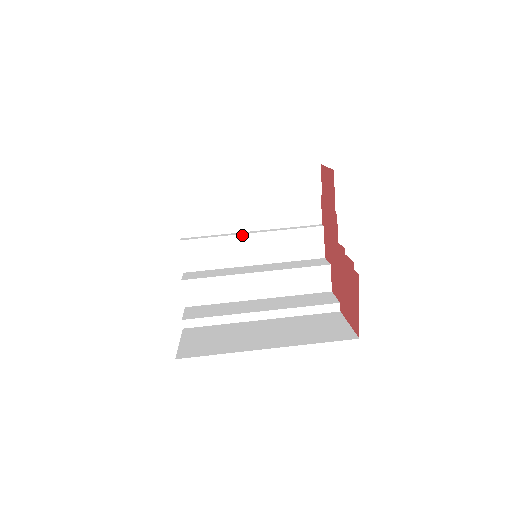
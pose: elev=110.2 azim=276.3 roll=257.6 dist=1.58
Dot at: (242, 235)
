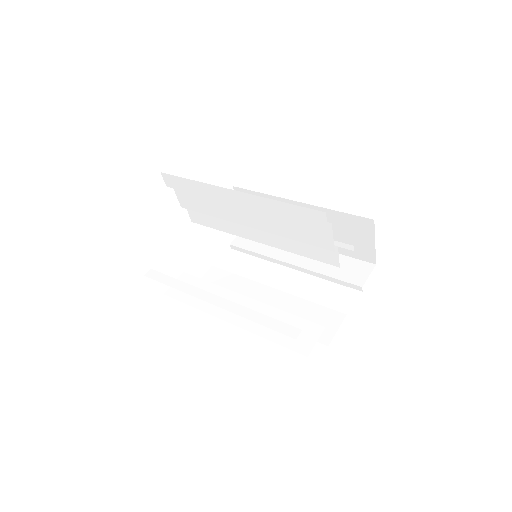
Dot at: (264, 285)
